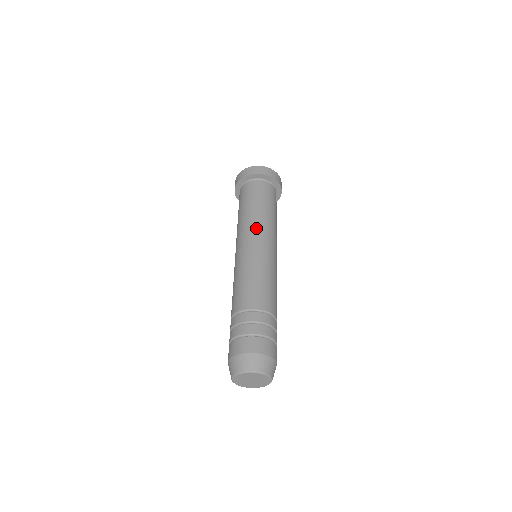
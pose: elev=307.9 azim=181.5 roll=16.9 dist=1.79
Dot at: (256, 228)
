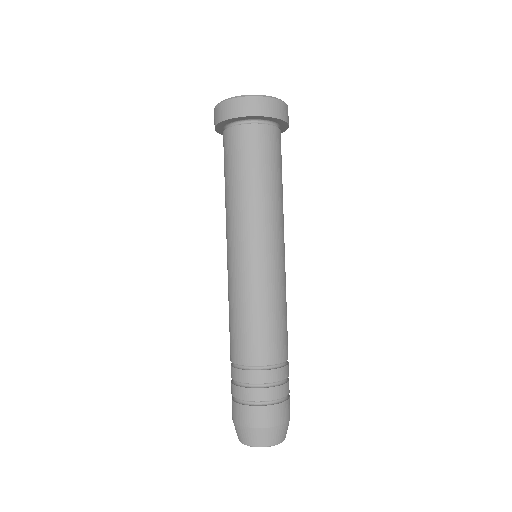
Dot at: (267, 227)
